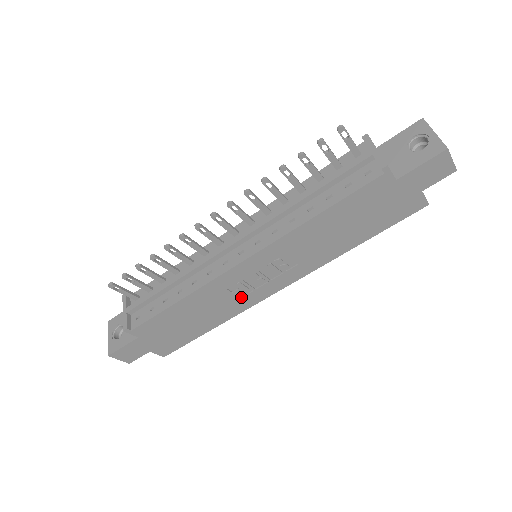
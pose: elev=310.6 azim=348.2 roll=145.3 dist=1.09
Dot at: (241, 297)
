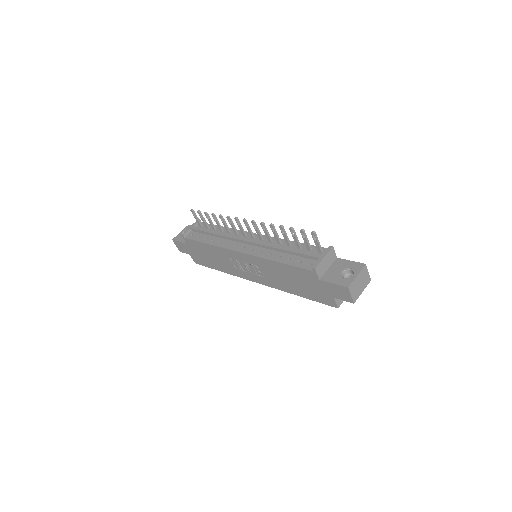
Dot at: (236, 268)
